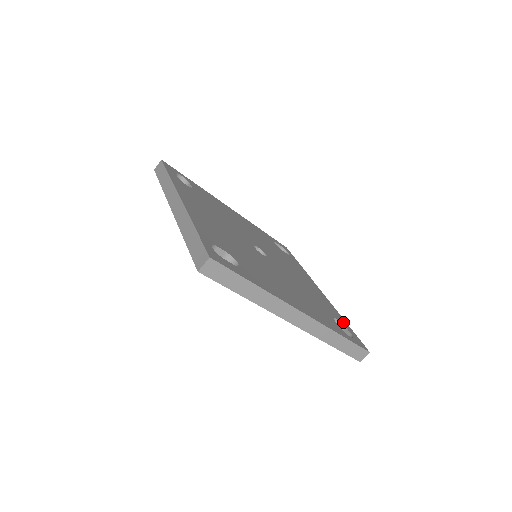
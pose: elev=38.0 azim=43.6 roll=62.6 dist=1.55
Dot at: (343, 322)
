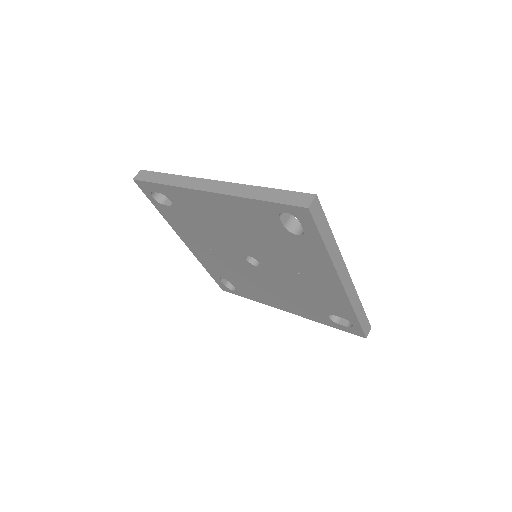
Dot at: occluded
